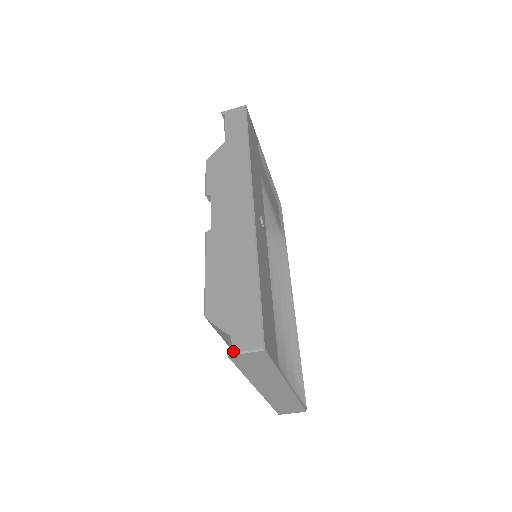
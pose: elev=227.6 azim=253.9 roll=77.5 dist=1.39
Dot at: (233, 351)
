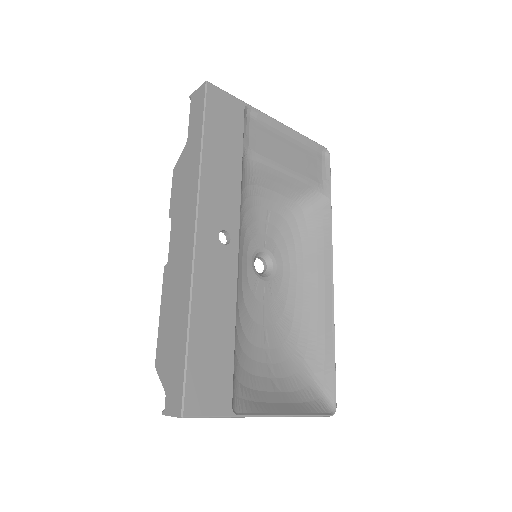
Dot at: (165, 412)
